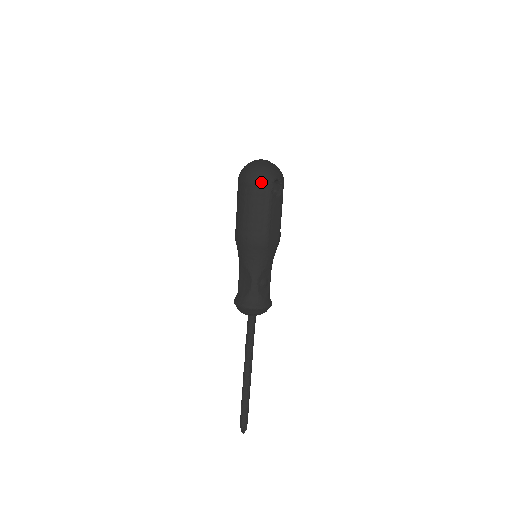
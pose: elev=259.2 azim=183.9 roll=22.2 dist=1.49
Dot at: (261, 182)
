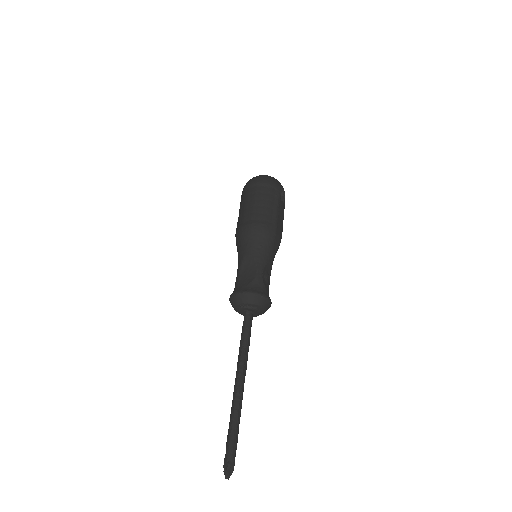
Dot at: (272, 183)
